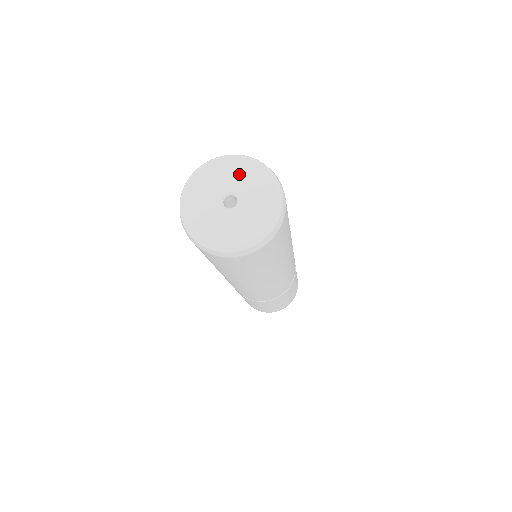
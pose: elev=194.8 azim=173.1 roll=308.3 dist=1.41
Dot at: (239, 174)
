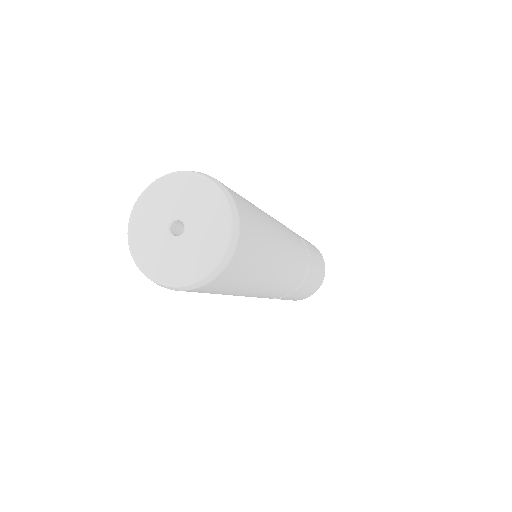
Dot at: (206, 214)
